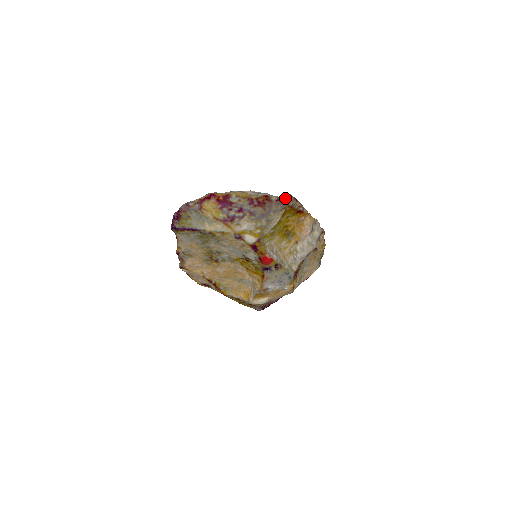
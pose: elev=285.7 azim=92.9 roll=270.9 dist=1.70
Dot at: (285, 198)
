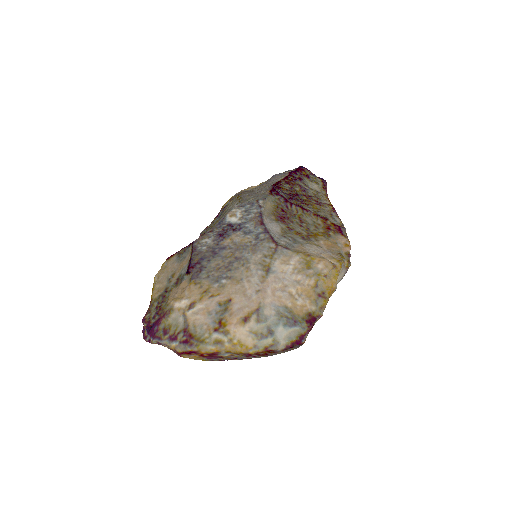
Dot at: (296, 347)
